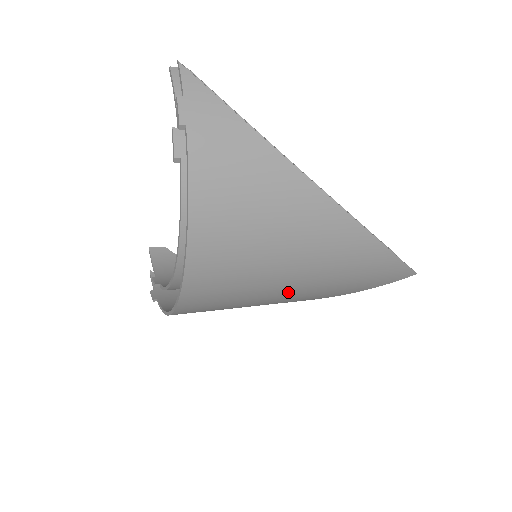
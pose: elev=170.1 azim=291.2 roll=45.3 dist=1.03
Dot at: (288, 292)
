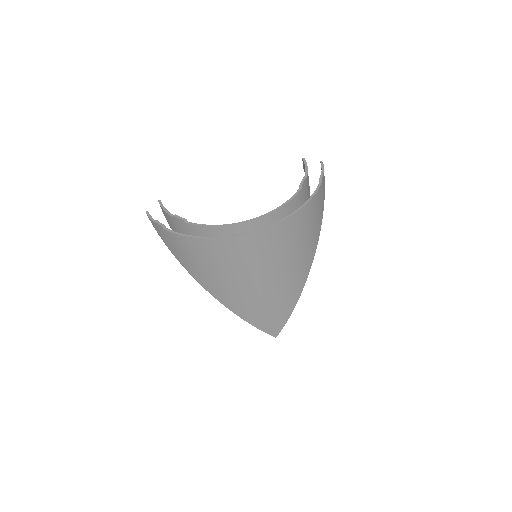
Dot at: (255, 286)
